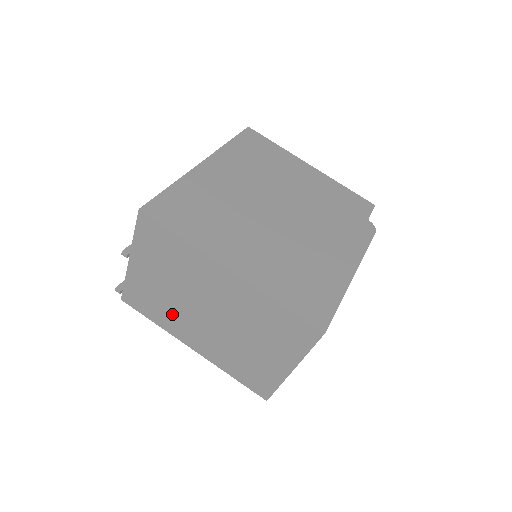
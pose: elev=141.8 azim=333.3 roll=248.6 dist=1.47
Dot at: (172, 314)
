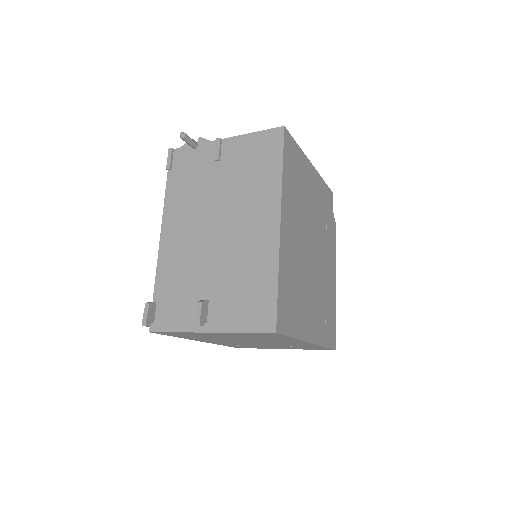
Dot at: occluded
